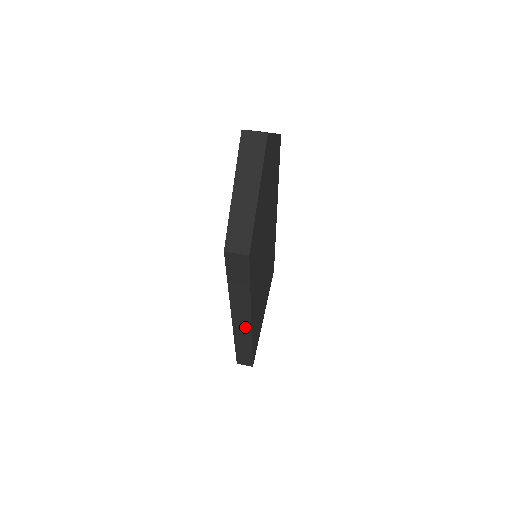
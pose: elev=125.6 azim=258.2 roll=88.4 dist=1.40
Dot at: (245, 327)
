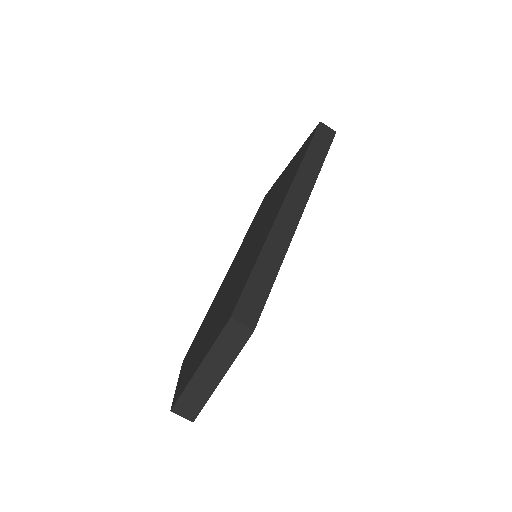
Dot at: occluded
